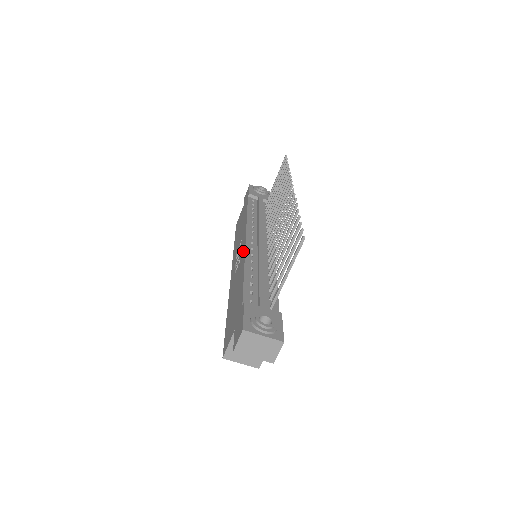
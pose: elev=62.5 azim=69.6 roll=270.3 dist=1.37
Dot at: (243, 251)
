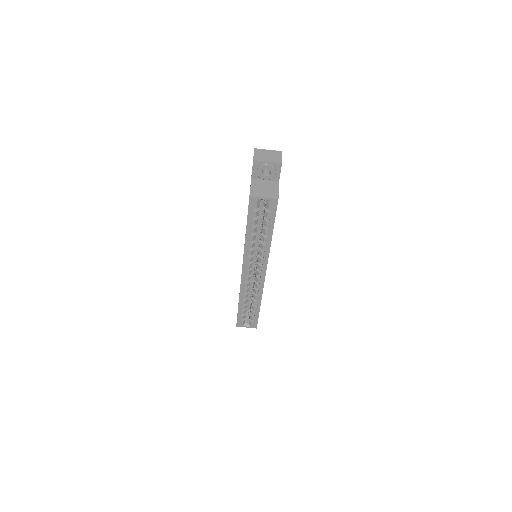
Dot at: occluded
